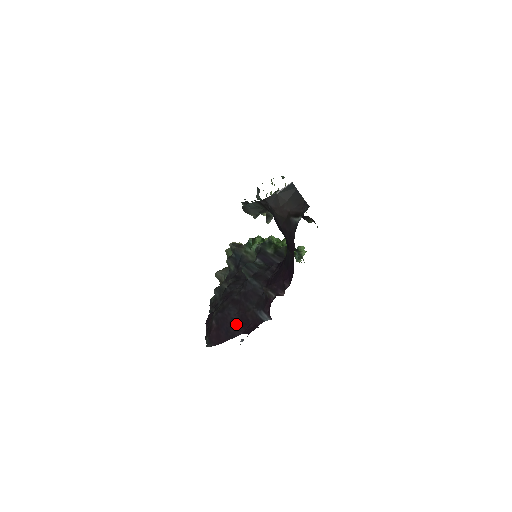
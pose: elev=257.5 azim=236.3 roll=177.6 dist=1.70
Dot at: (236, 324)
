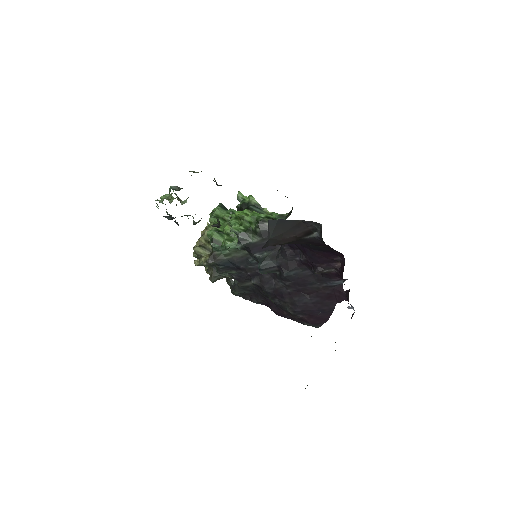
Dot at: (323, 303)
